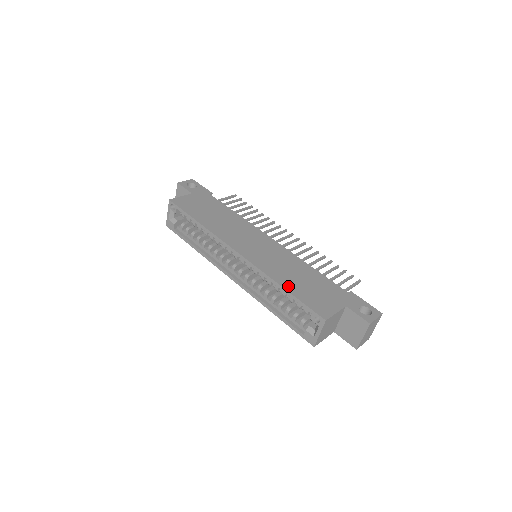
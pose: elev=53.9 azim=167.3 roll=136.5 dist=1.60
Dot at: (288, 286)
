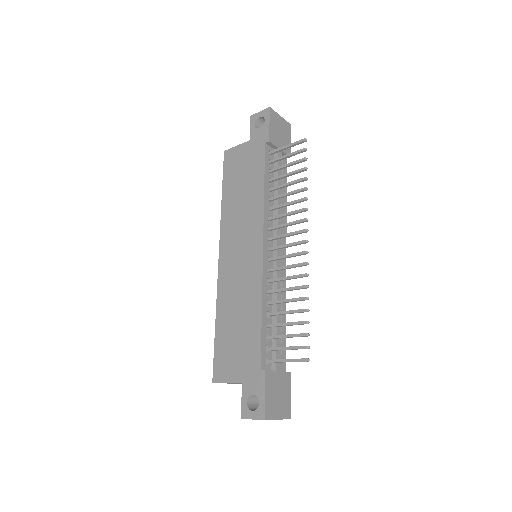
Dot at: (220, 324)
